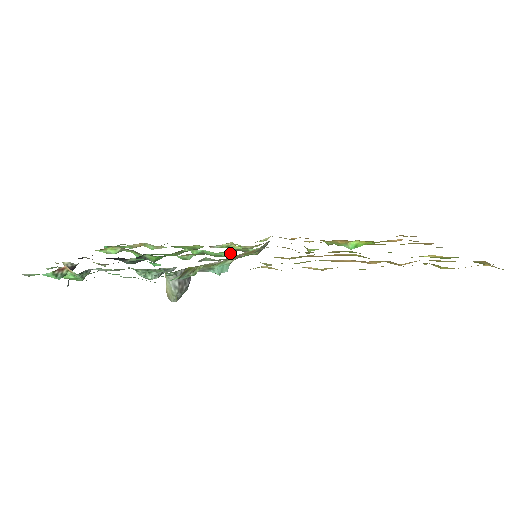
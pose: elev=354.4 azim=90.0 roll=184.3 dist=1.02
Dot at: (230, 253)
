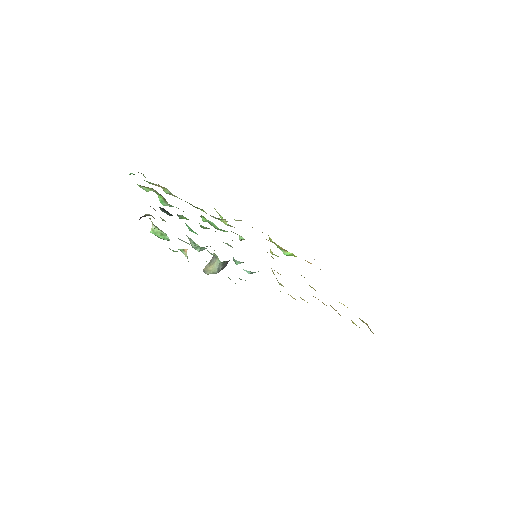
Dot at: occluded
